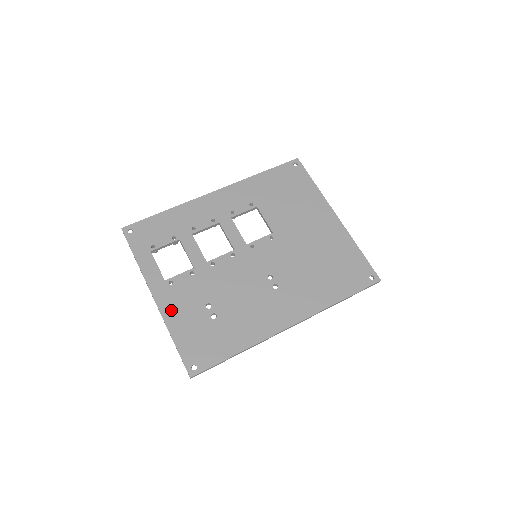
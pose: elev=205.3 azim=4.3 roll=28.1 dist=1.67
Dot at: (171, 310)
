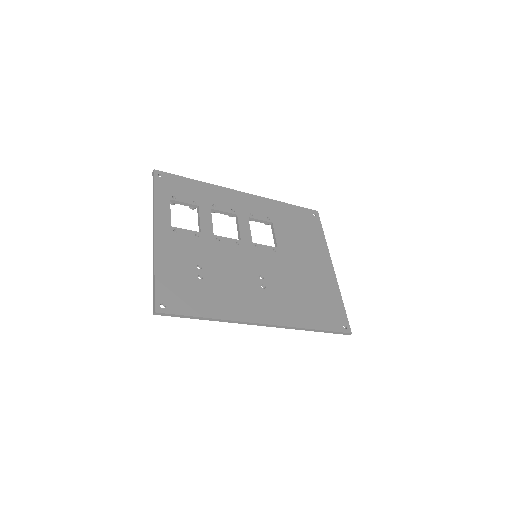
Dot at: (165, 250)
